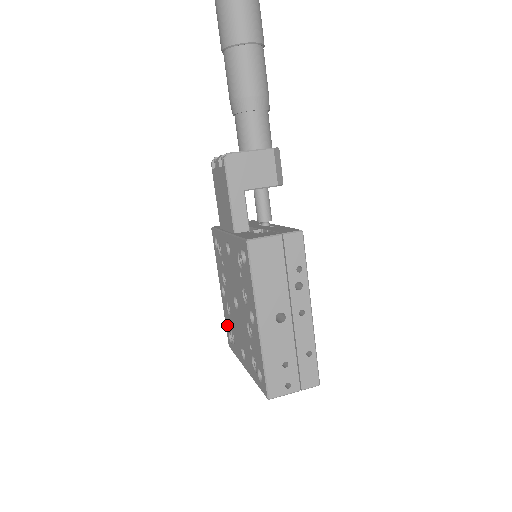
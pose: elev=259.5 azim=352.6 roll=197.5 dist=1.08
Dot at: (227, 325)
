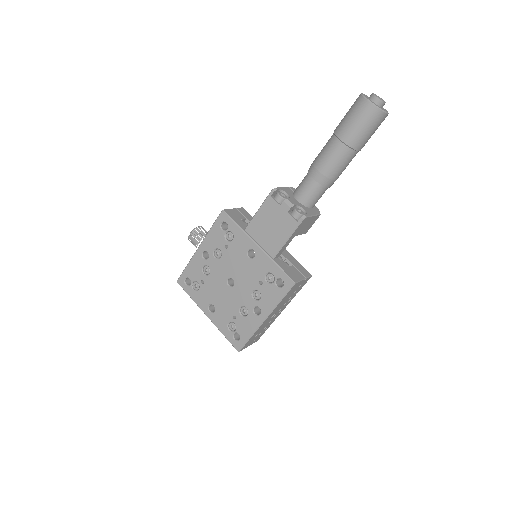
Dot at: (189, 273)
